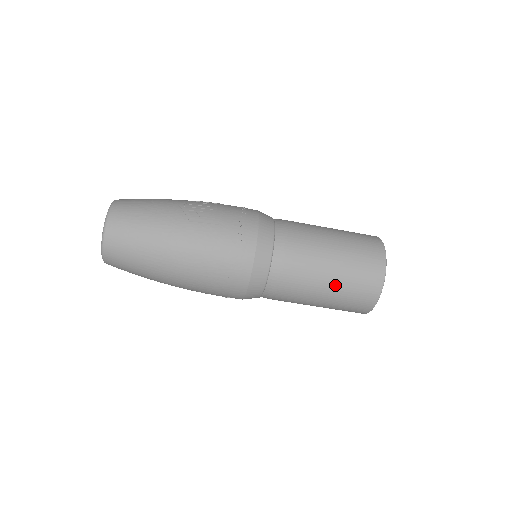
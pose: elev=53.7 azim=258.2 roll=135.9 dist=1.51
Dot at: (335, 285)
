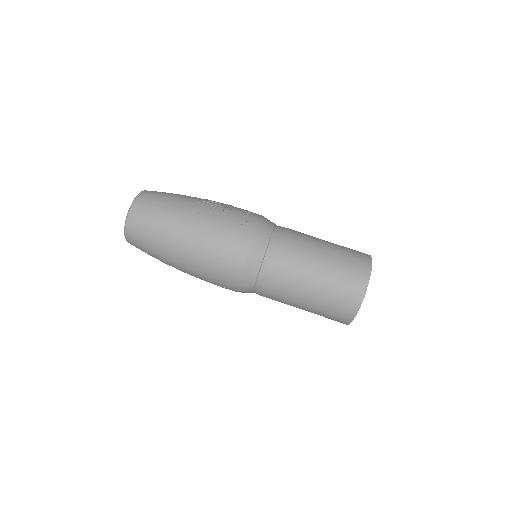
Dot at: (319, 290)
